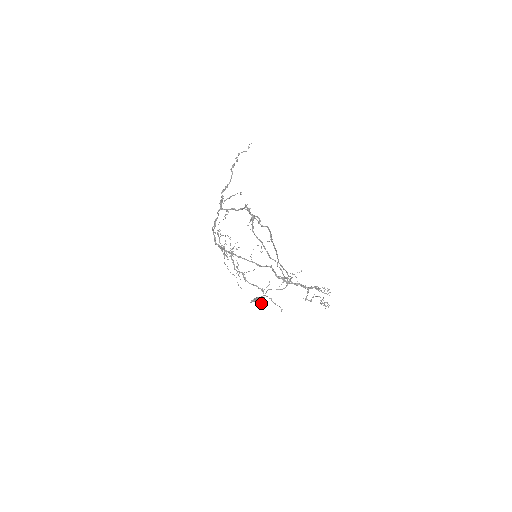
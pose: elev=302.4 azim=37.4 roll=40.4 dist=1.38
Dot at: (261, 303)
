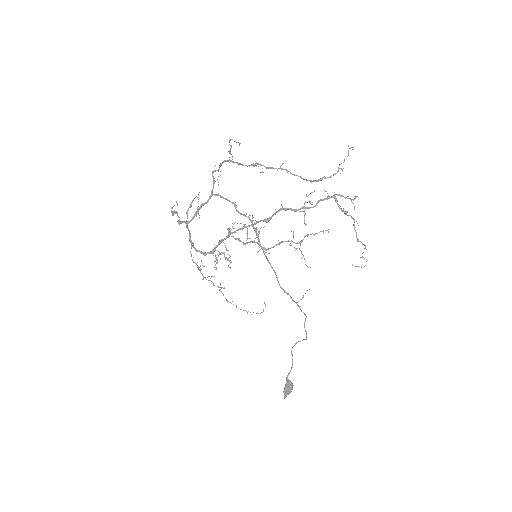
Dot at: occluded
